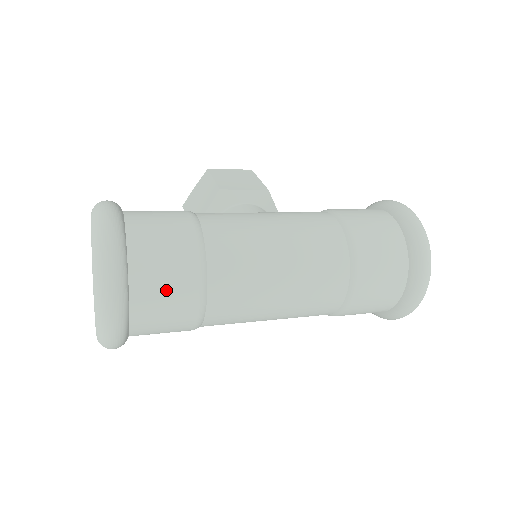
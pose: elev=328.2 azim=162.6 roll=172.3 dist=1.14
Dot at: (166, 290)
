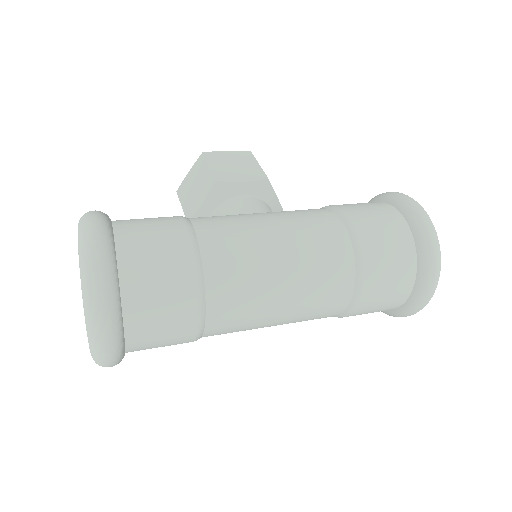
Dot at: (162, 314)
